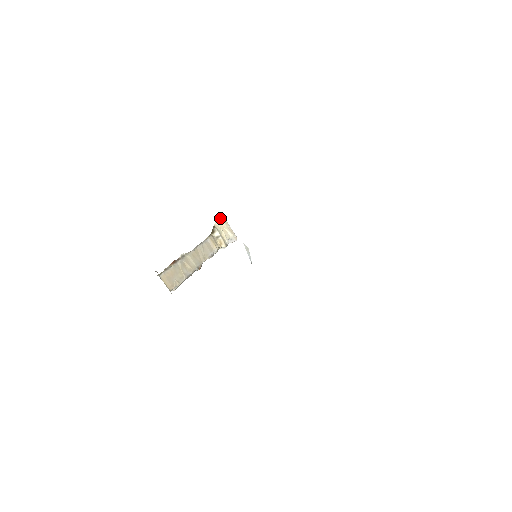
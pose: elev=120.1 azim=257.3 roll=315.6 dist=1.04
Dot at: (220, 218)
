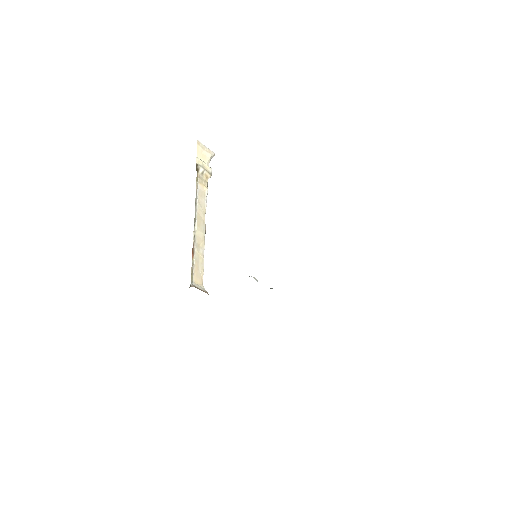
Dot at: (197, 147)
